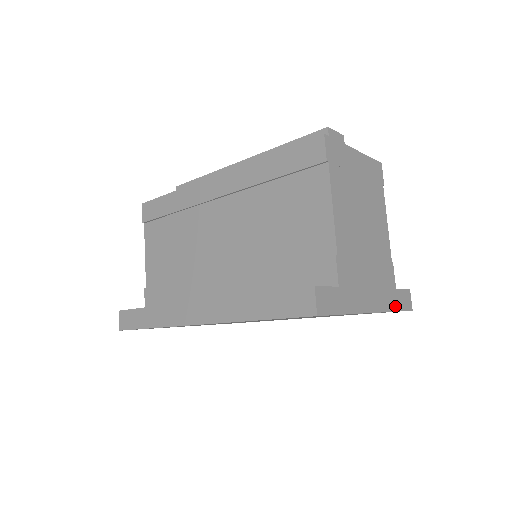
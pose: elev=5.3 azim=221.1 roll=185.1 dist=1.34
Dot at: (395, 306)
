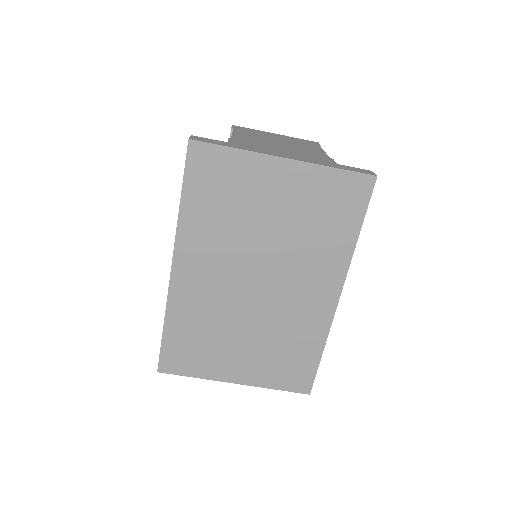
Dot at: (334, 167)
